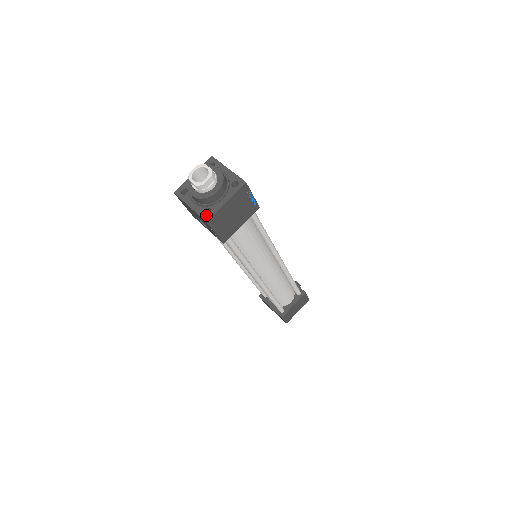
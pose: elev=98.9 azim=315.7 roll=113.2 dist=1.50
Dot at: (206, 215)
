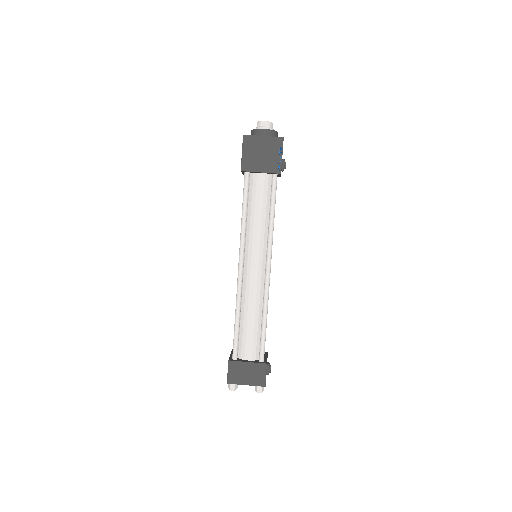
Dot at: (247, 135)
